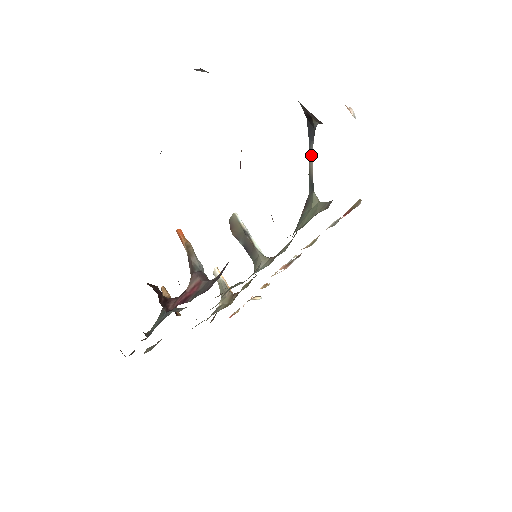
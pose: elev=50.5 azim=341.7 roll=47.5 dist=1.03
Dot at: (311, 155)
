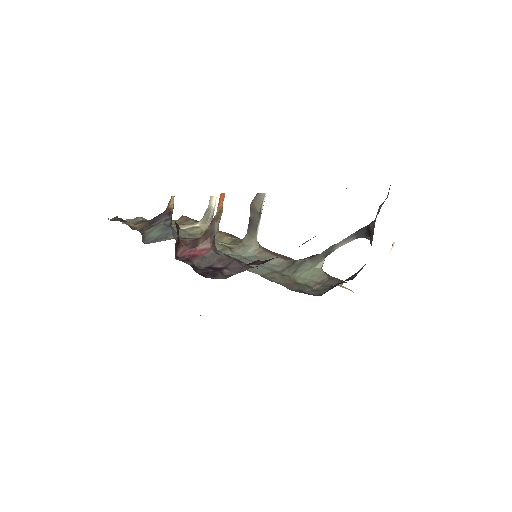
Dot at: (346, 241)
